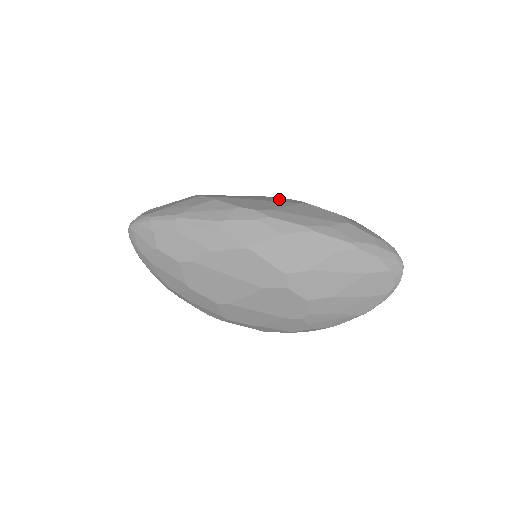
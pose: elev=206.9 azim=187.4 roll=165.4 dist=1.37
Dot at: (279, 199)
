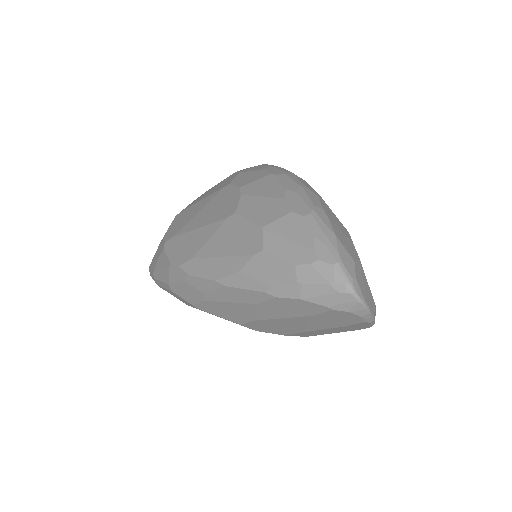
Dot at: (222, 202)
